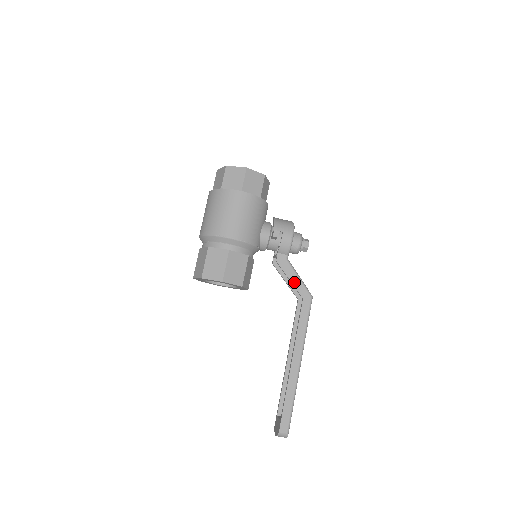
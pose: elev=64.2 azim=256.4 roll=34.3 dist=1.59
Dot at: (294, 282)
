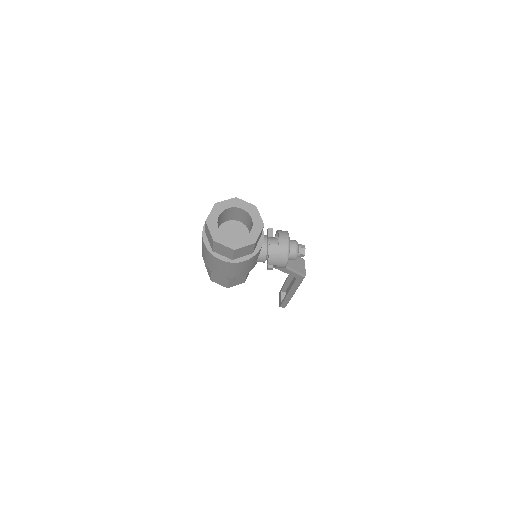
Dot at: (289, 273)
